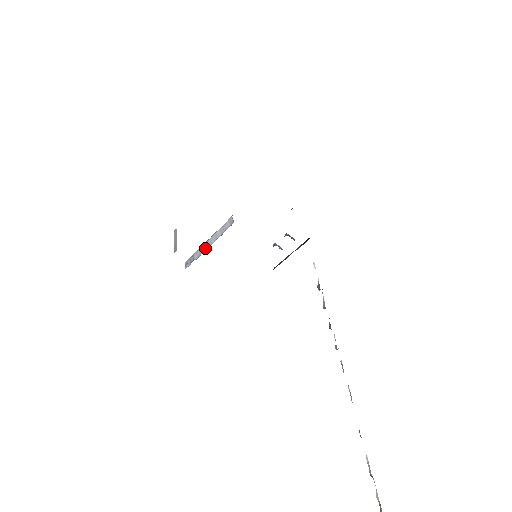
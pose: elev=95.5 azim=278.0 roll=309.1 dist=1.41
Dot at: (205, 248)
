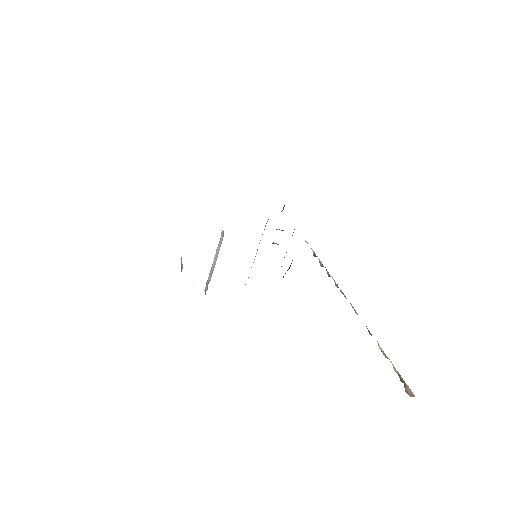
Dot at: (213, 267)
